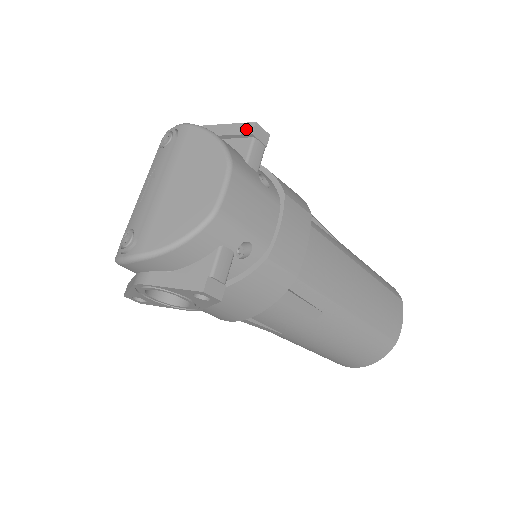
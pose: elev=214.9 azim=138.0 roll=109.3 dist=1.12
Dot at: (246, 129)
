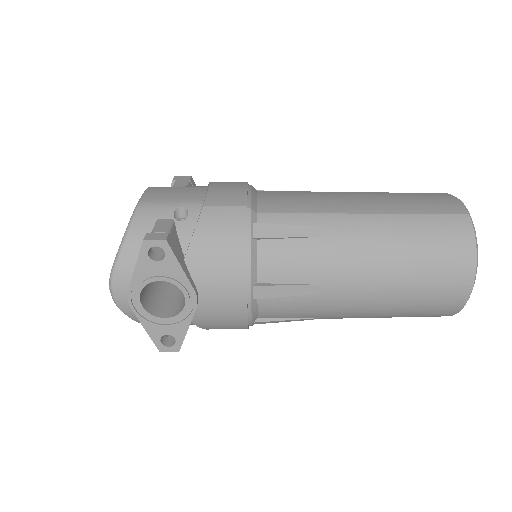
Dot at: (171, 184)
